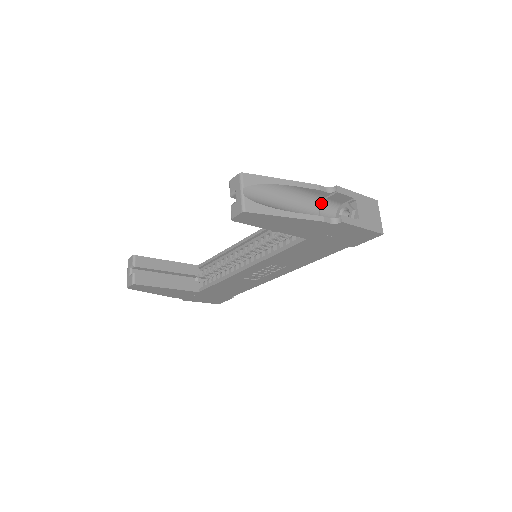
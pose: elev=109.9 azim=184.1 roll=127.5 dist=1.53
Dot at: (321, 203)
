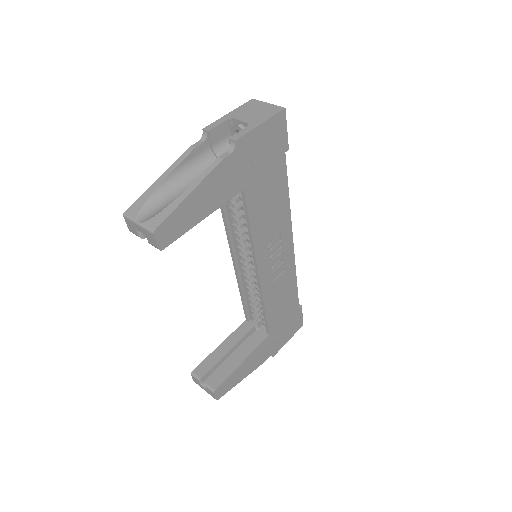
Dot at: (214, 155)
